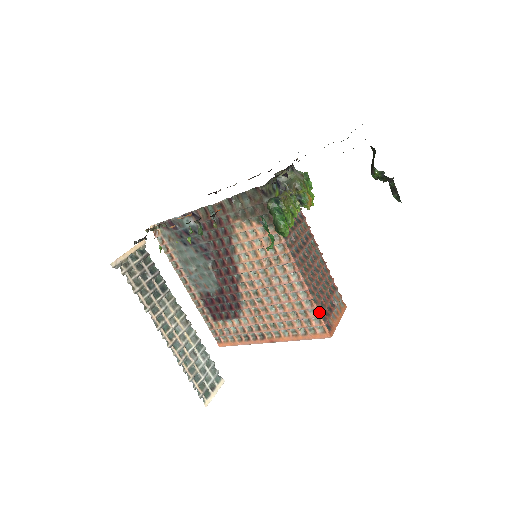
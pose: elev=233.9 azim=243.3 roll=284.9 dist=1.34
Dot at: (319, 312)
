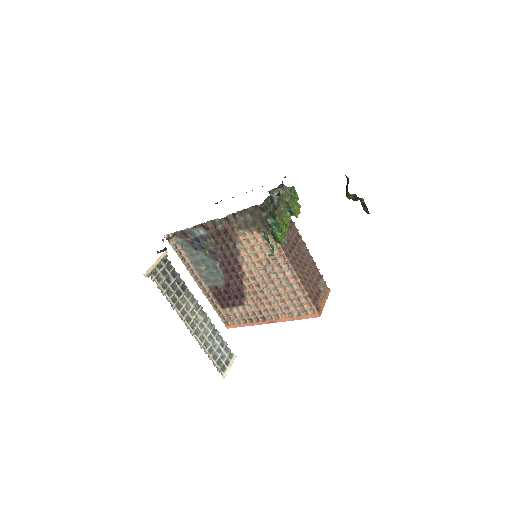
Dot at: (309, 298)
